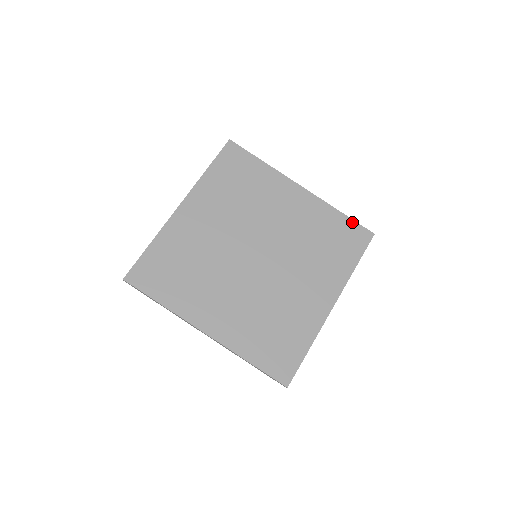
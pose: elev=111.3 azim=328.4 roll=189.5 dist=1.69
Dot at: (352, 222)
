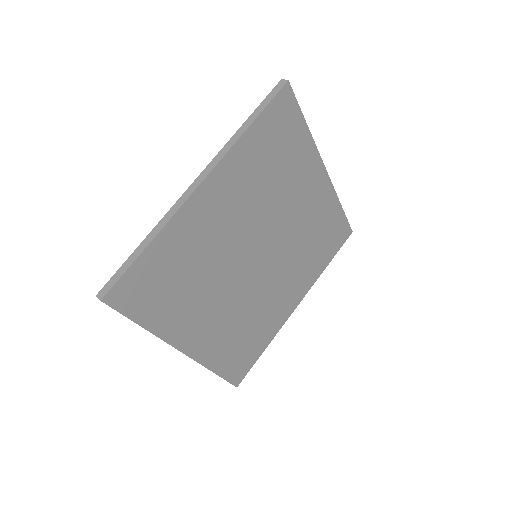
Dot at: (344, 218)
